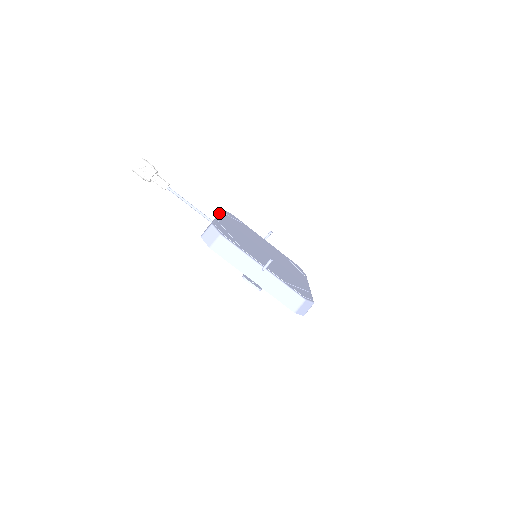
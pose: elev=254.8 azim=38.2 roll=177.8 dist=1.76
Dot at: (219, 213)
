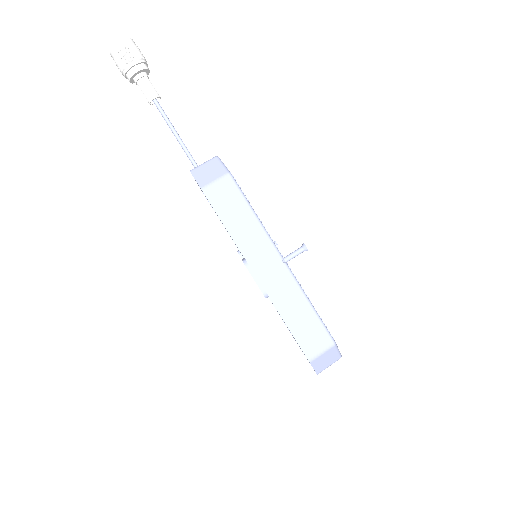
Dot at: occluded
